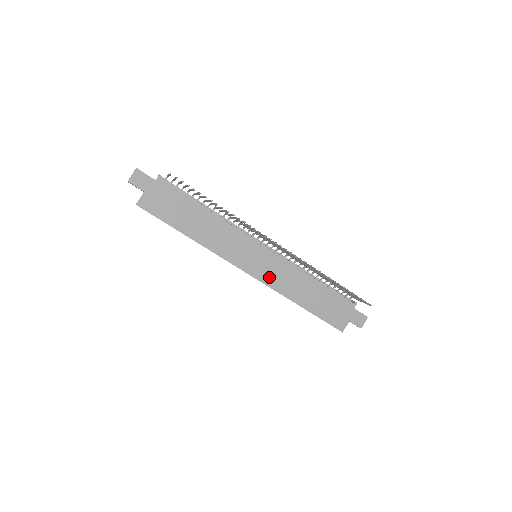
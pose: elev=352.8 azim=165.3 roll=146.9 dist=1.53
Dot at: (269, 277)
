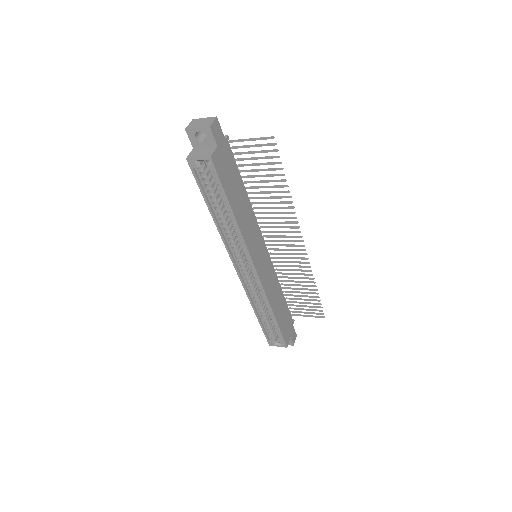
Dot at: (265, 280)
